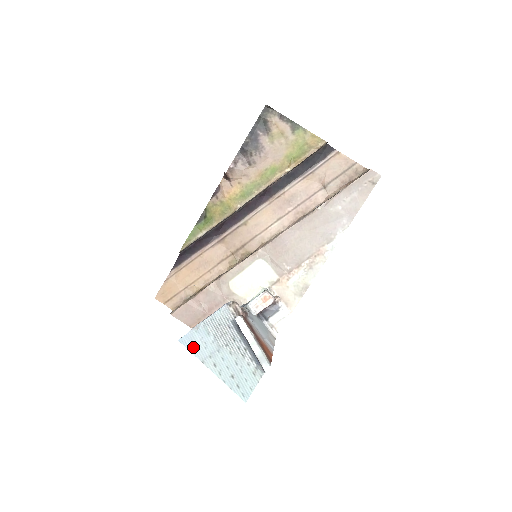
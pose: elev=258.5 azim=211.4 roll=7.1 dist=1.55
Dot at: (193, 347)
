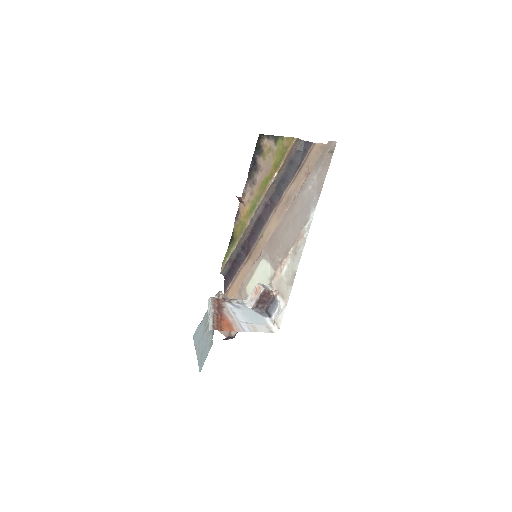
Dot at: (196, 338)
